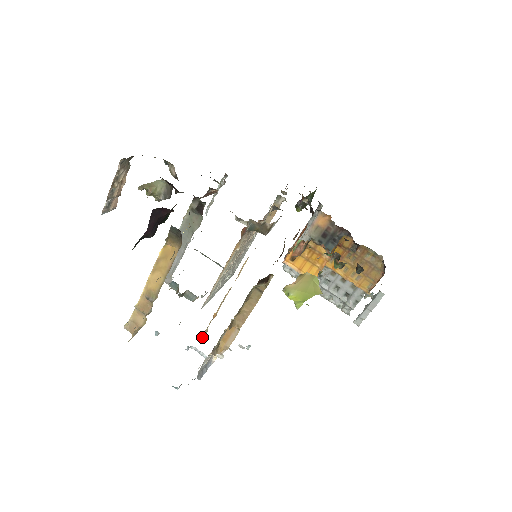
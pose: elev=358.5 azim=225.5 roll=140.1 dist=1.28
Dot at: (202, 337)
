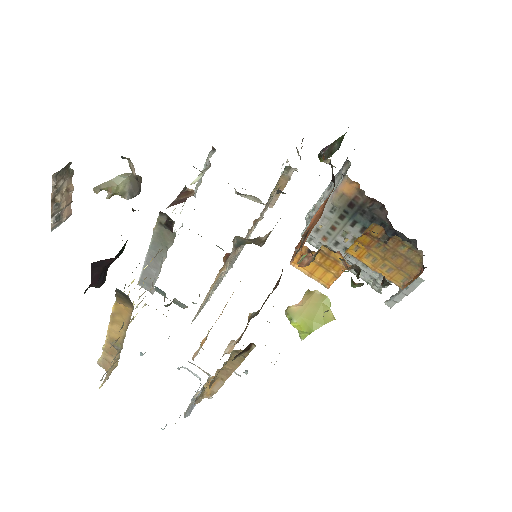
Dot at: (193, 358)
